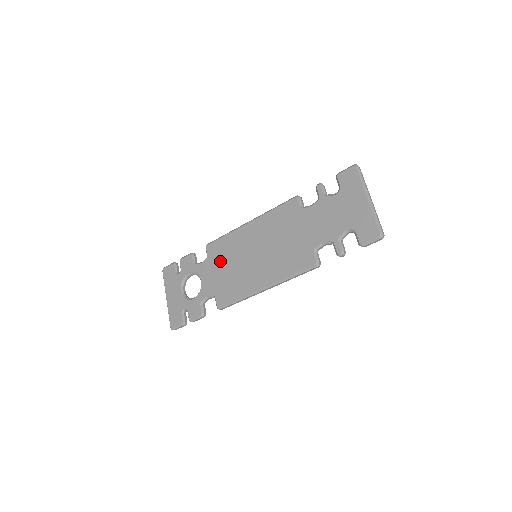
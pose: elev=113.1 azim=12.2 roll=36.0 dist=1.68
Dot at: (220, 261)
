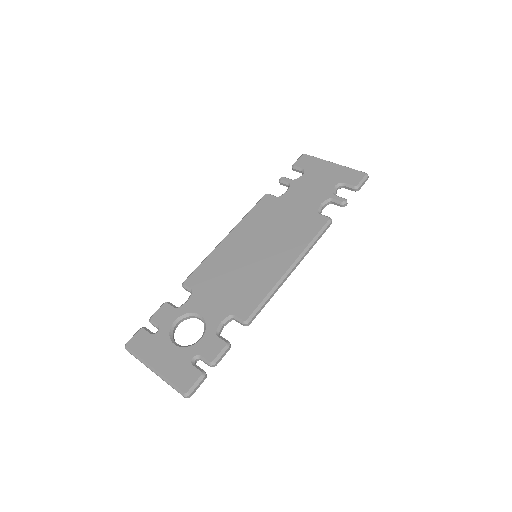
Dot at: (215, 282)
